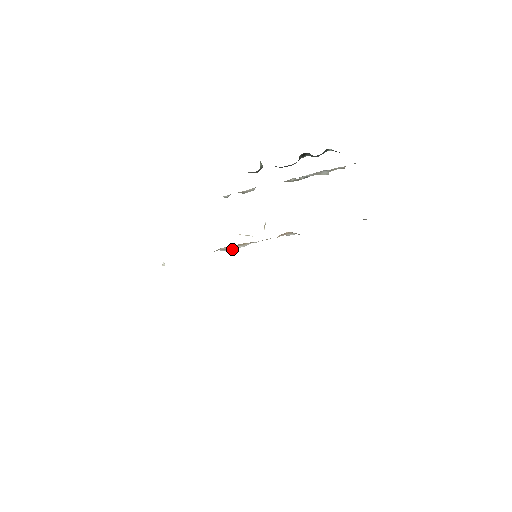
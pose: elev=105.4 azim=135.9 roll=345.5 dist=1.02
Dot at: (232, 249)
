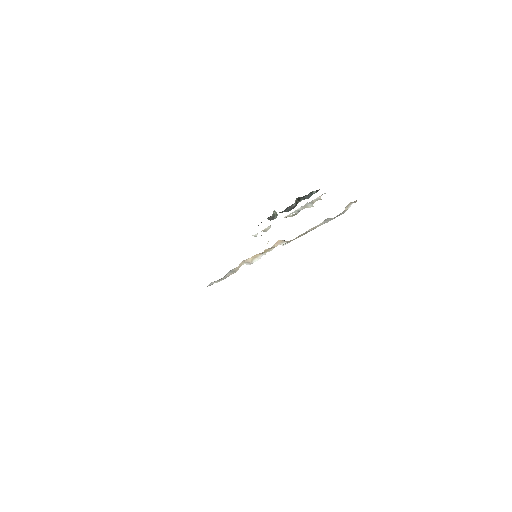
Dot at: (253, 262)
